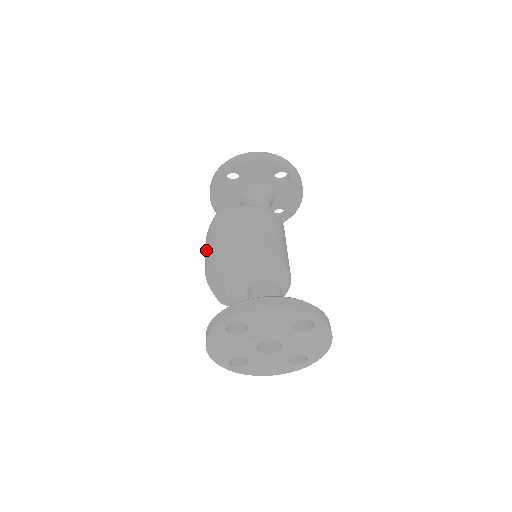
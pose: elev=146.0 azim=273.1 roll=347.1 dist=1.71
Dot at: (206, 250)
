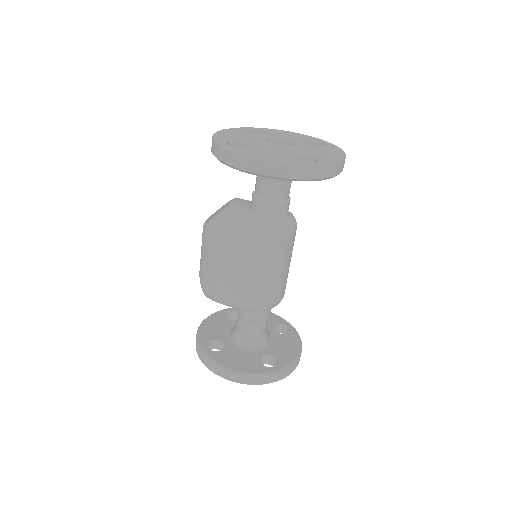
Dot at: occluded
